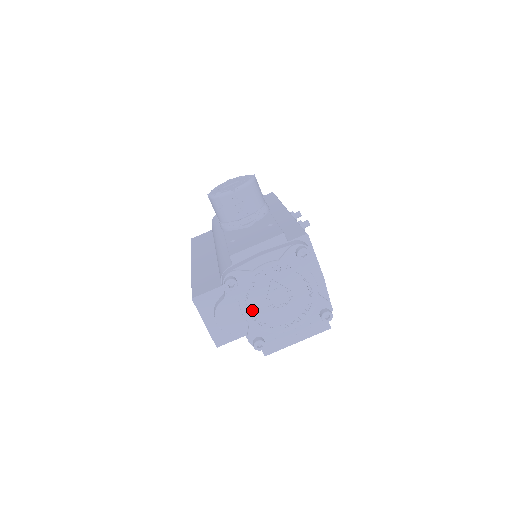
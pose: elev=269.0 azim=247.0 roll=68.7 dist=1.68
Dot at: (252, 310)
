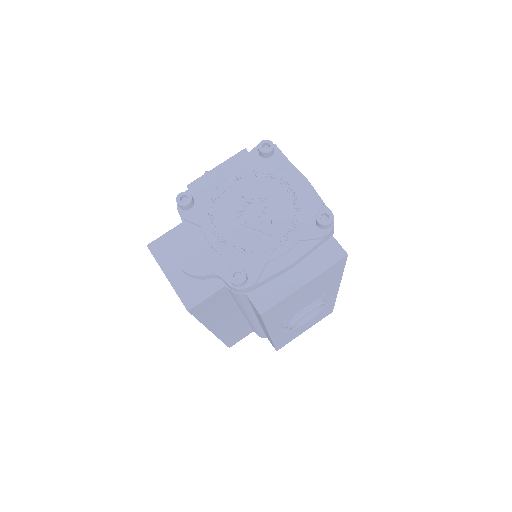
Dot at: (220, 233)
